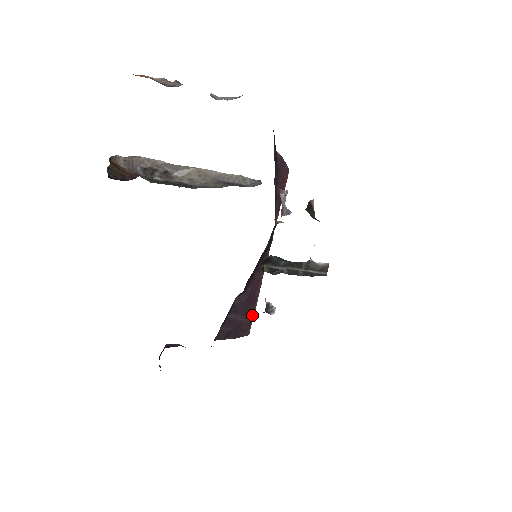
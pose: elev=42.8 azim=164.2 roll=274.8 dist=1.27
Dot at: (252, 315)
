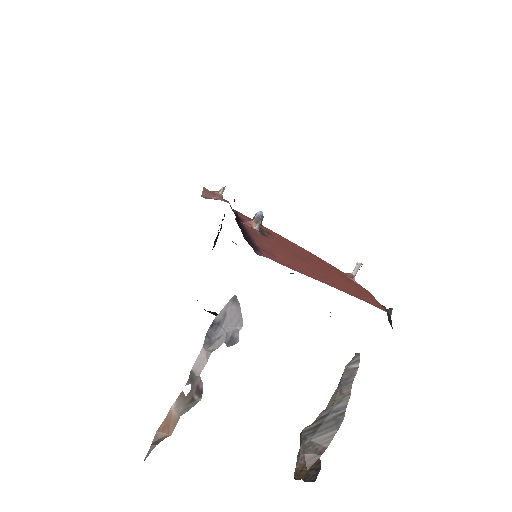
Dot at: occluded
